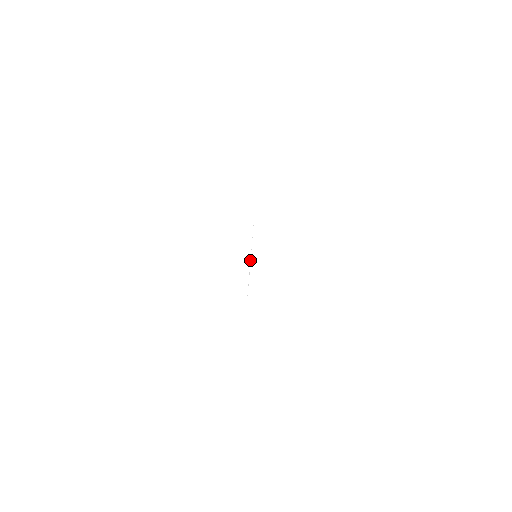
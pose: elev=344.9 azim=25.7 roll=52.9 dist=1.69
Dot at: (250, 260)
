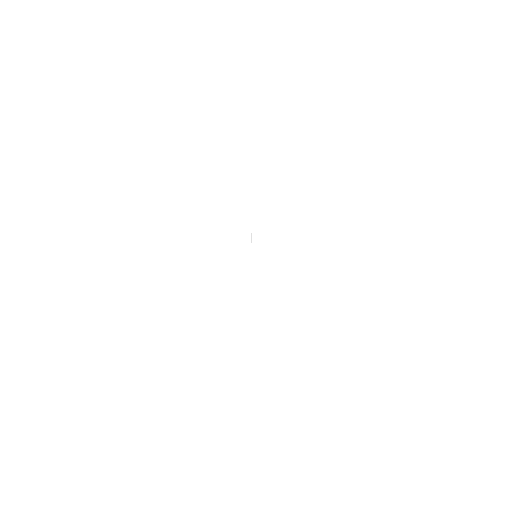
Dot at: occluded
